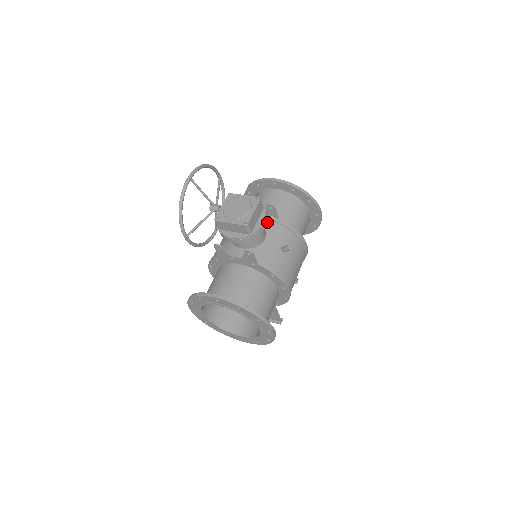
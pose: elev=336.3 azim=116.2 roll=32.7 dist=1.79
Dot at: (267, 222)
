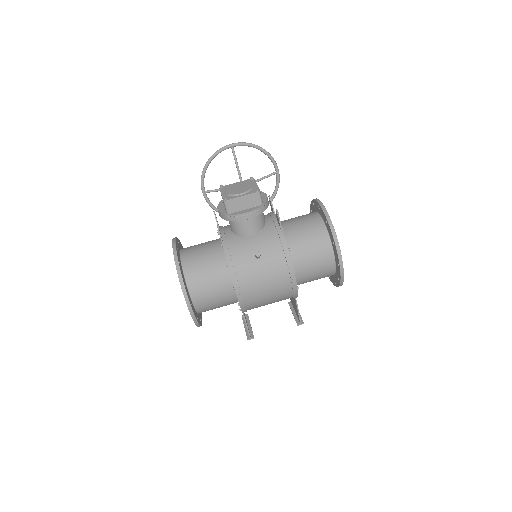
Dot at: (253, 217)
